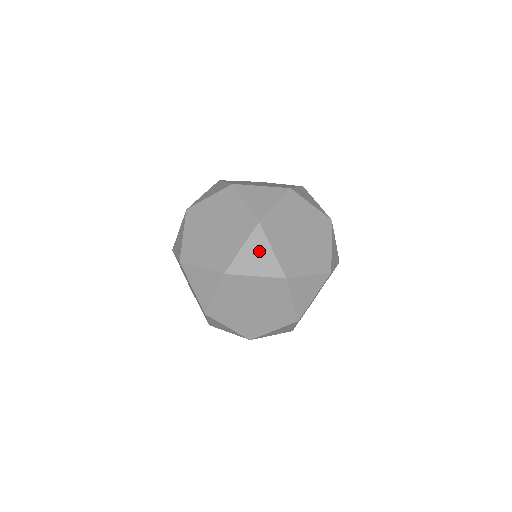
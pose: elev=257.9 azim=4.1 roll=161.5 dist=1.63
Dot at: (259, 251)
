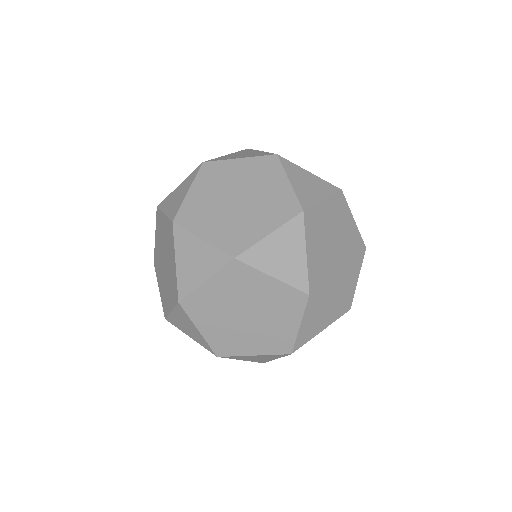
Dot at: (318, 314)
